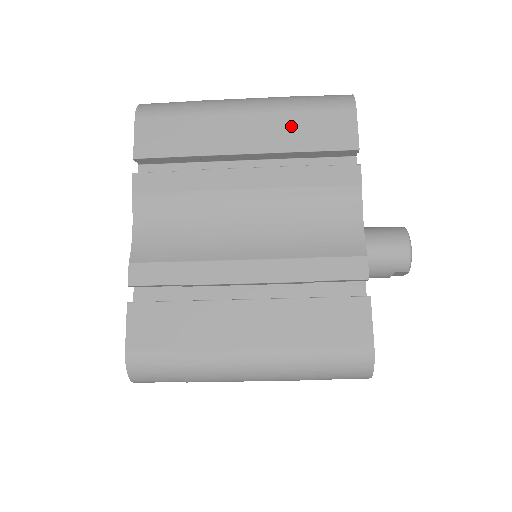
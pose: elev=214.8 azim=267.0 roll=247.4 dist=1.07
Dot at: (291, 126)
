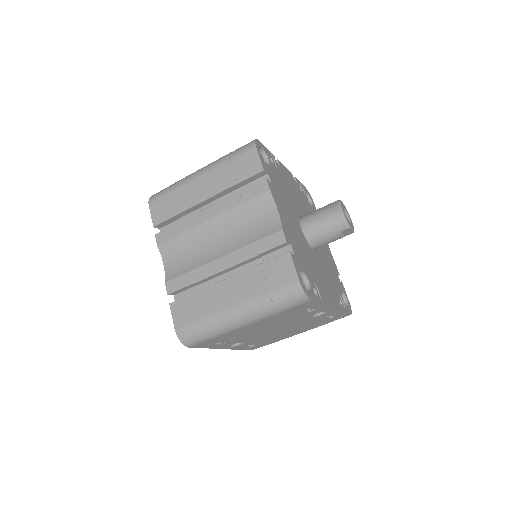
Dot at: (225, 174)
